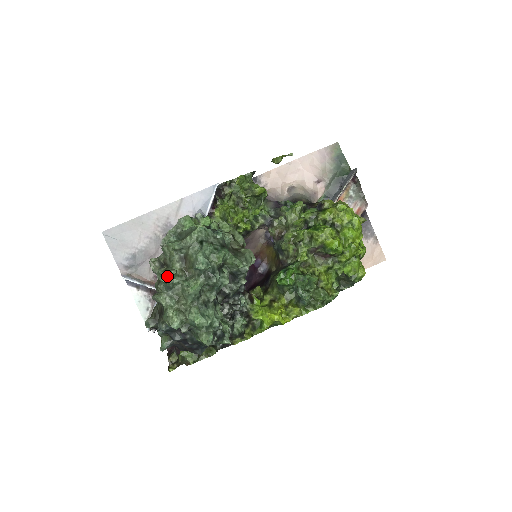
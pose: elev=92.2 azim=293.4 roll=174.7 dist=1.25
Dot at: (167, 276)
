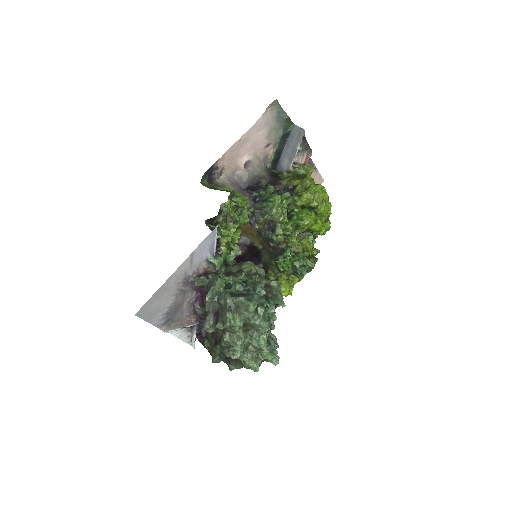
Dot at: (241, 346)
